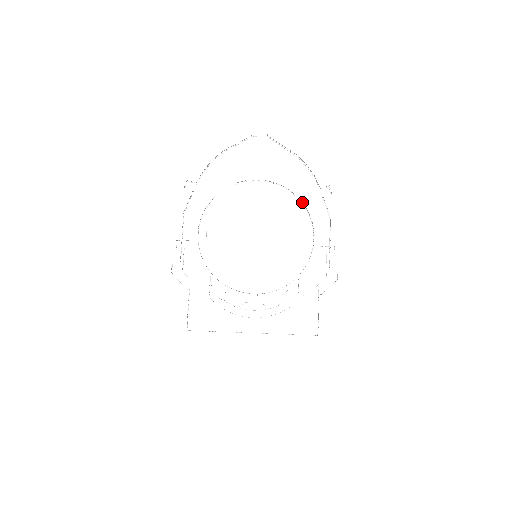
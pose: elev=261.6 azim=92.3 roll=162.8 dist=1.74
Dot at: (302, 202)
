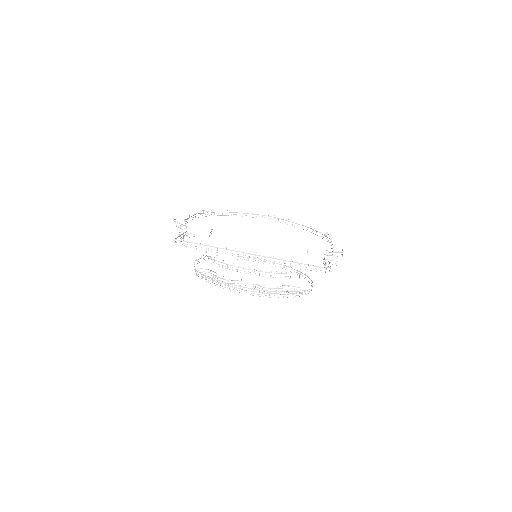
Dot at: (300, 272)
